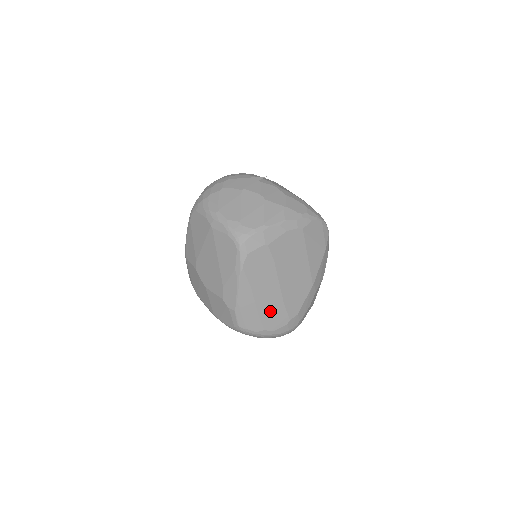
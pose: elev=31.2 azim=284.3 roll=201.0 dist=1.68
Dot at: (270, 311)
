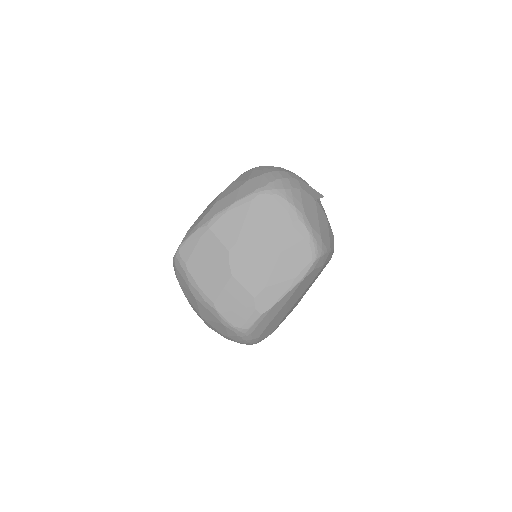
Dot at: (274, 322)
